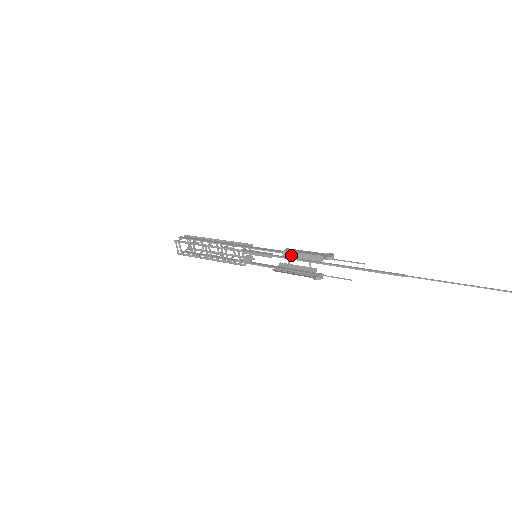
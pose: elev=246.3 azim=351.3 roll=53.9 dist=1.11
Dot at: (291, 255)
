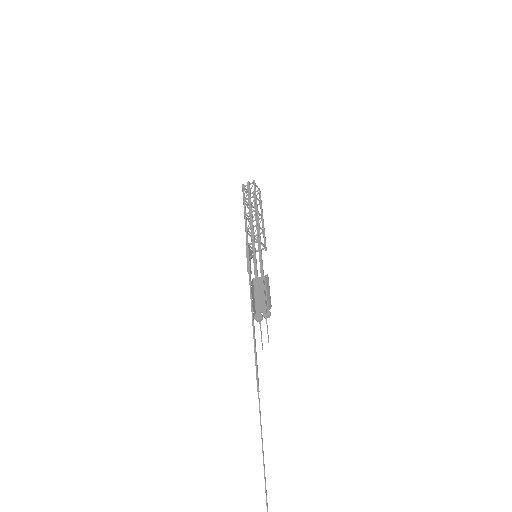
Dot at: (252, 288)
